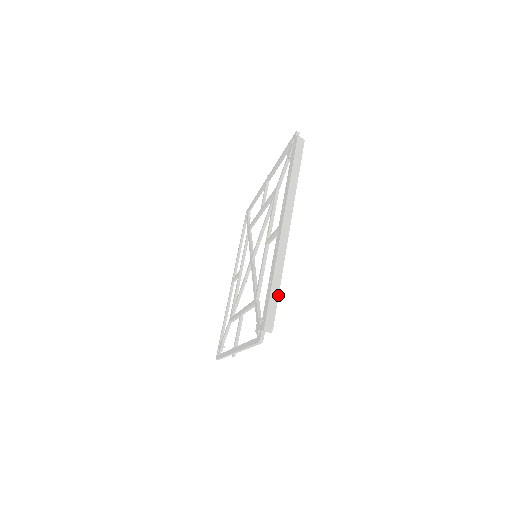
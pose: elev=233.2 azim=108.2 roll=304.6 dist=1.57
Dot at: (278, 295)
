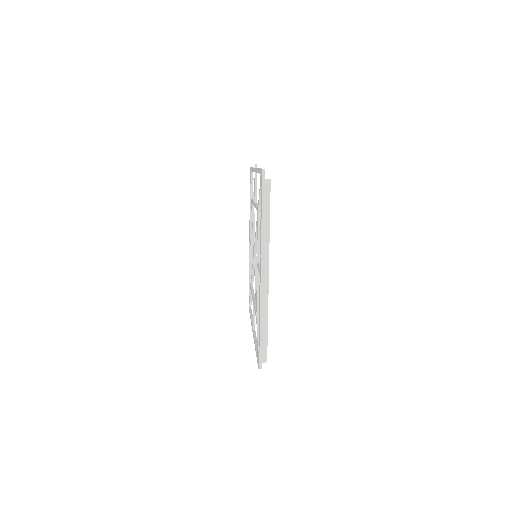
Dot at: (267, 334)
